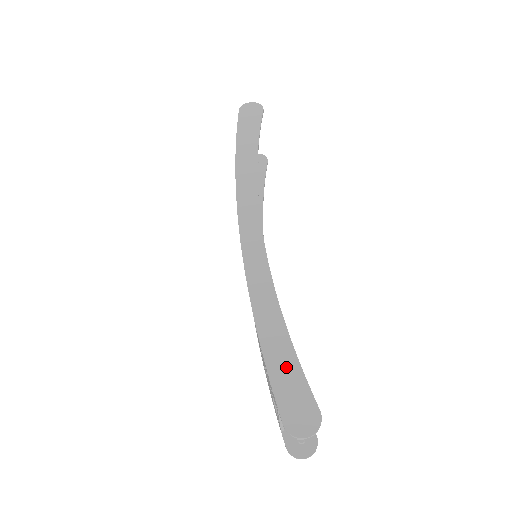
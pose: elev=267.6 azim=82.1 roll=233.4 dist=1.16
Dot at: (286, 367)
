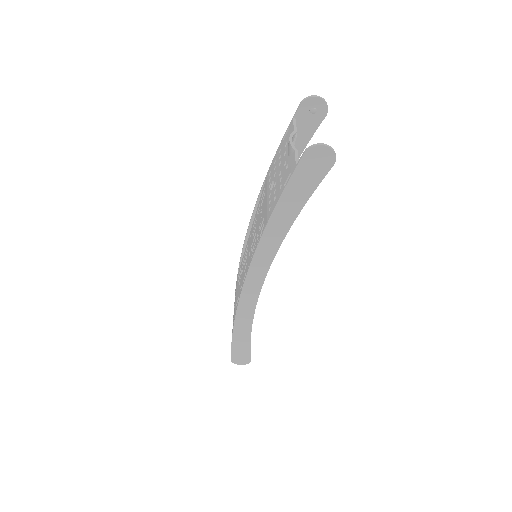
Dot at: (242, 346)
